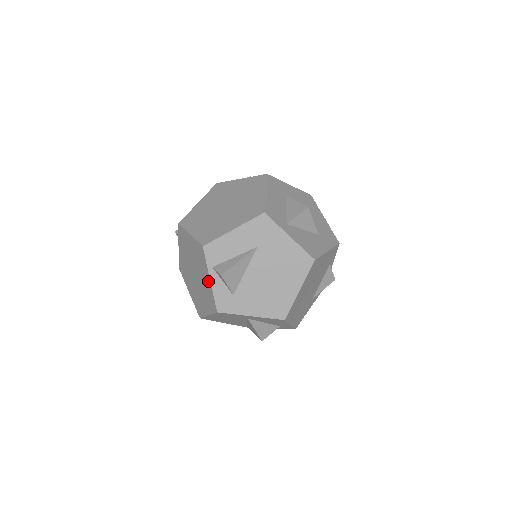
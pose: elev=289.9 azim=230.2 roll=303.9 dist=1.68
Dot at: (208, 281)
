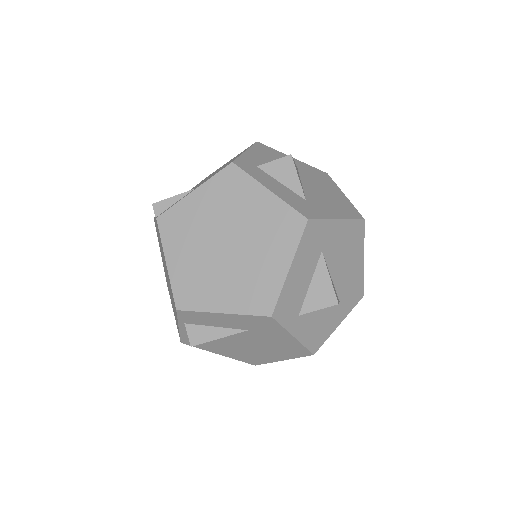
Dot at: (177, 322)
